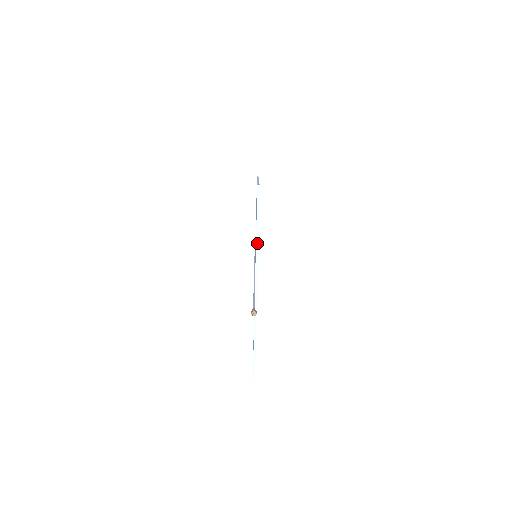
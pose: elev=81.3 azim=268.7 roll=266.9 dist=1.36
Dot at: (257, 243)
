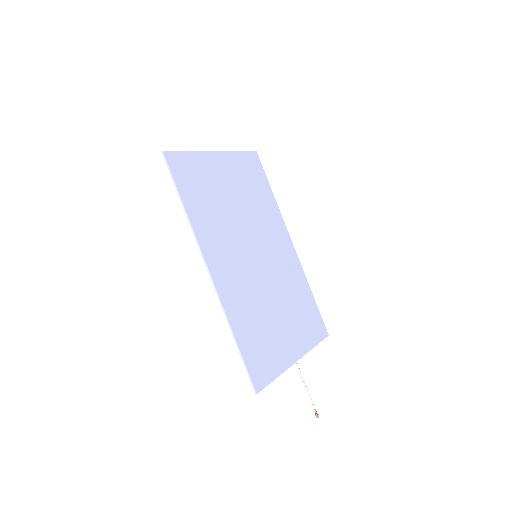
Dot at: occluded
